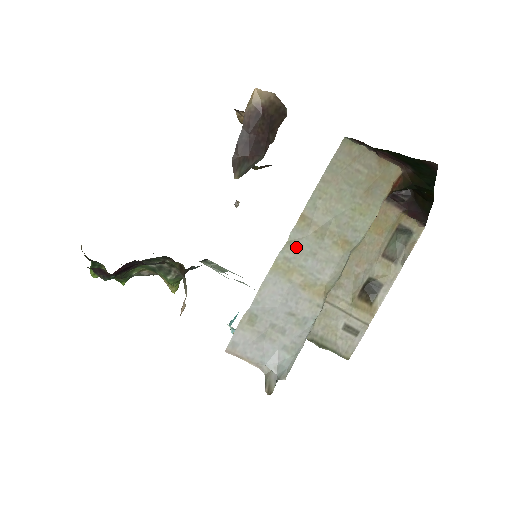
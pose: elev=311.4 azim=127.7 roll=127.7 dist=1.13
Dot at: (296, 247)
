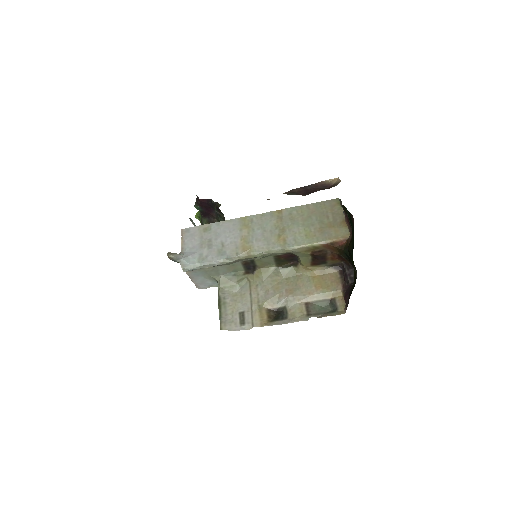
Dot at: (262, 220)
